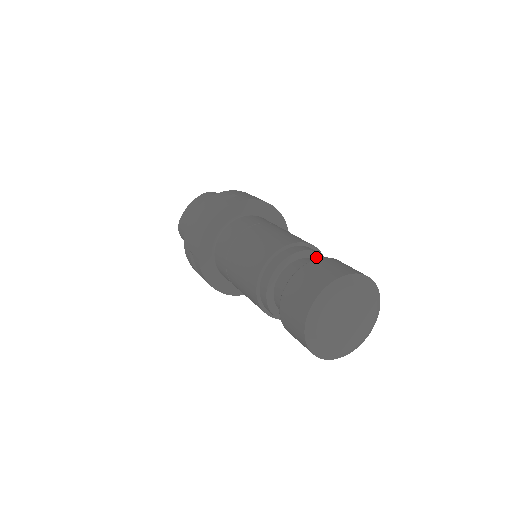
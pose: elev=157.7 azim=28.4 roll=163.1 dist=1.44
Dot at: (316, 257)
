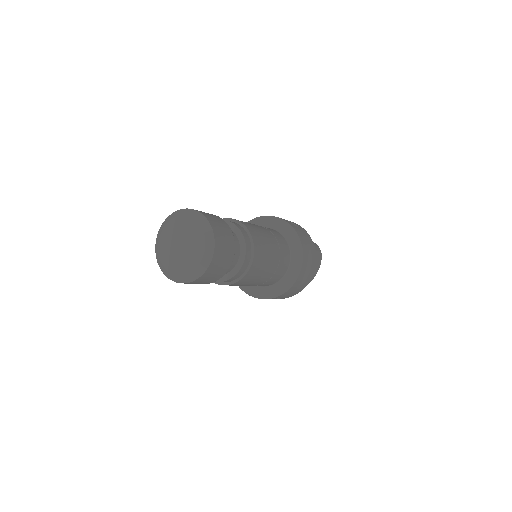
Dot at: (242, 242)
